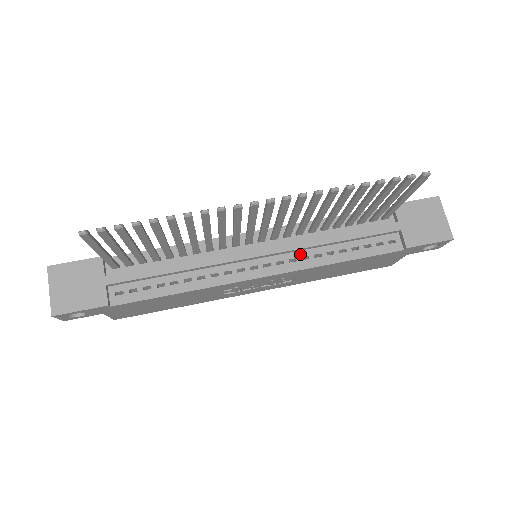
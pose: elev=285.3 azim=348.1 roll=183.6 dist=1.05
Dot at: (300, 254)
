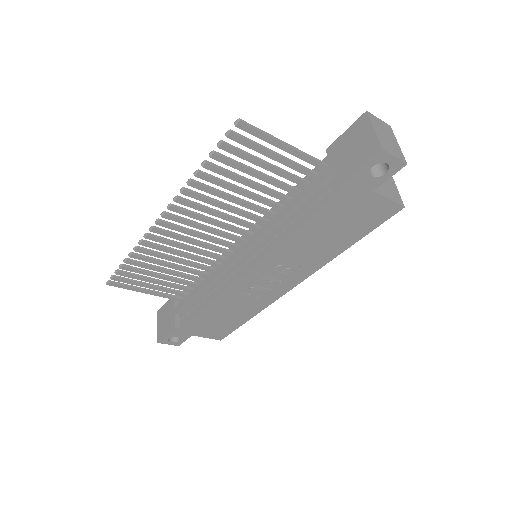
Dot at: (267, 240)
